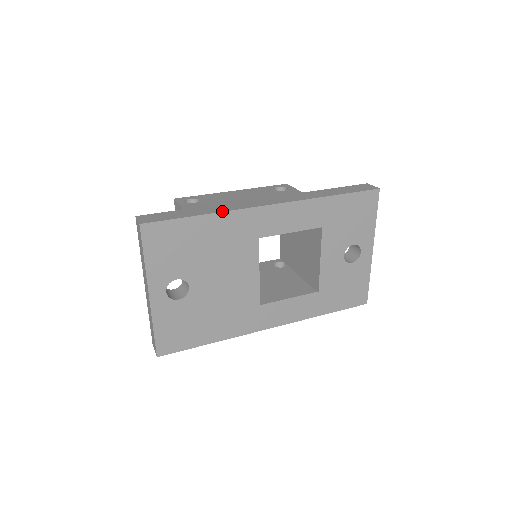
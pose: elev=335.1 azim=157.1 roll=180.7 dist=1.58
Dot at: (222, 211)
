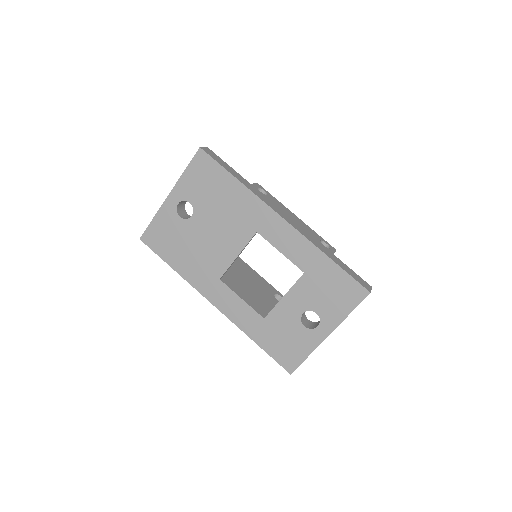
Dot at: (250, 189)
